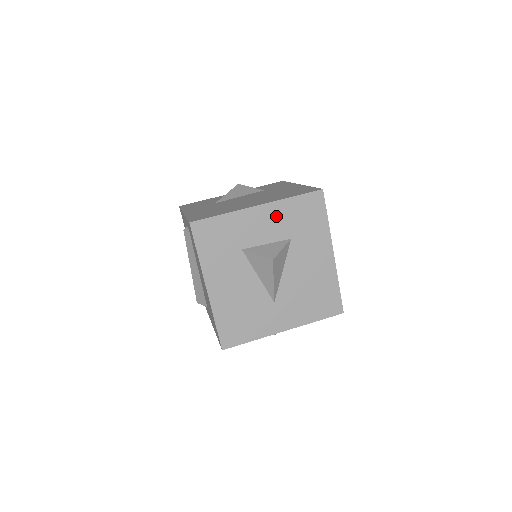
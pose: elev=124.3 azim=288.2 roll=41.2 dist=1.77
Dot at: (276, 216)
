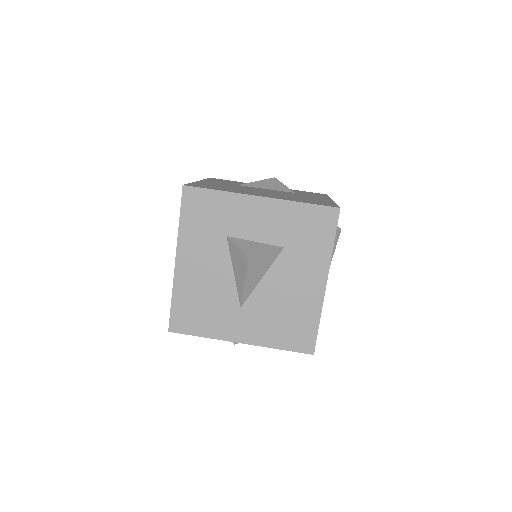
Dot at: (276, 216)
